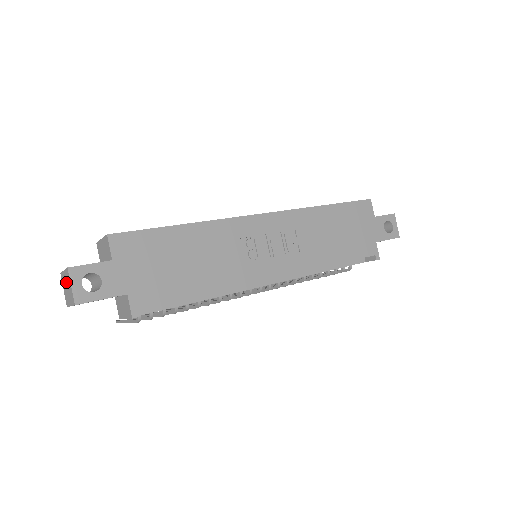
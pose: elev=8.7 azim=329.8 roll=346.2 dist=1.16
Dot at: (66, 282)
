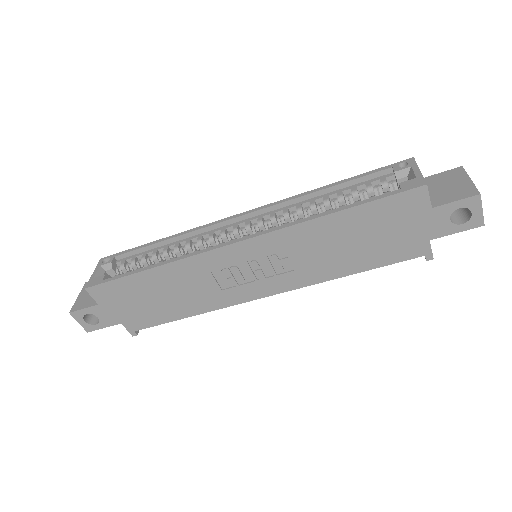
Dot at: occluded
